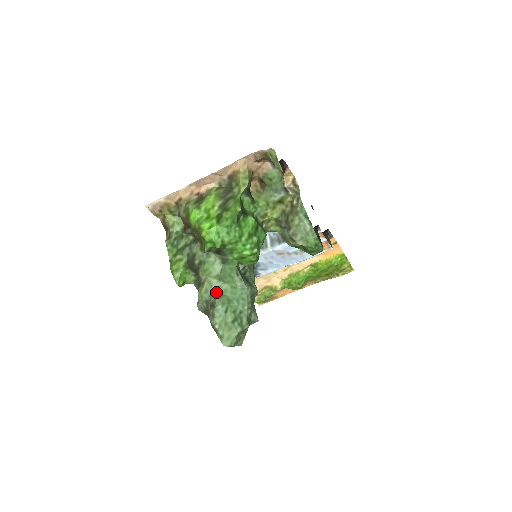
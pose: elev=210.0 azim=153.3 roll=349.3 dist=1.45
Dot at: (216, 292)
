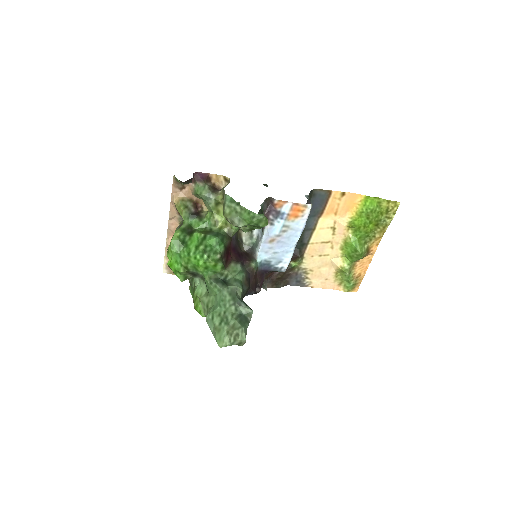
Dot at: (208, 307)
